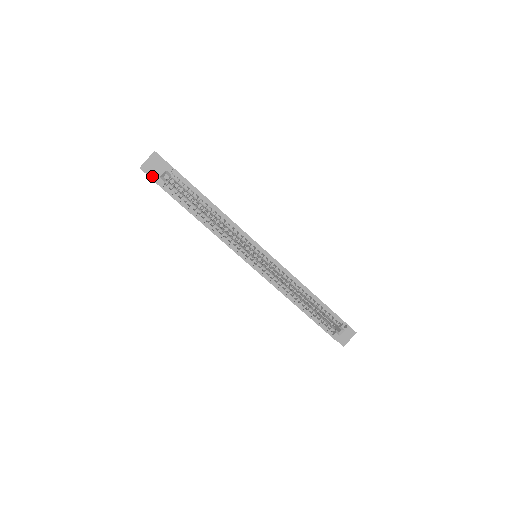
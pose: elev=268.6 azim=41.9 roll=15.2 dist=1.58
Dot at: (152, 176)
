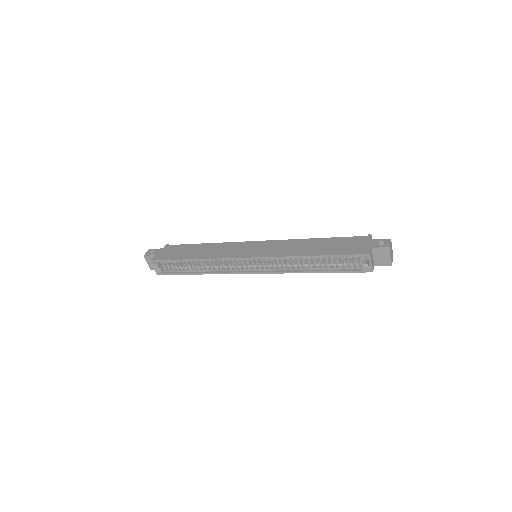
Dot at: occluded
